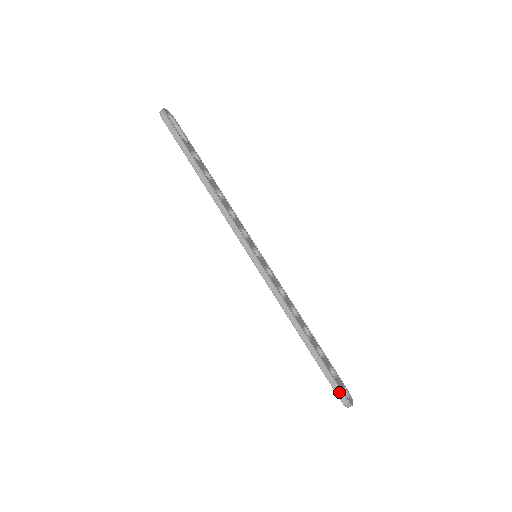
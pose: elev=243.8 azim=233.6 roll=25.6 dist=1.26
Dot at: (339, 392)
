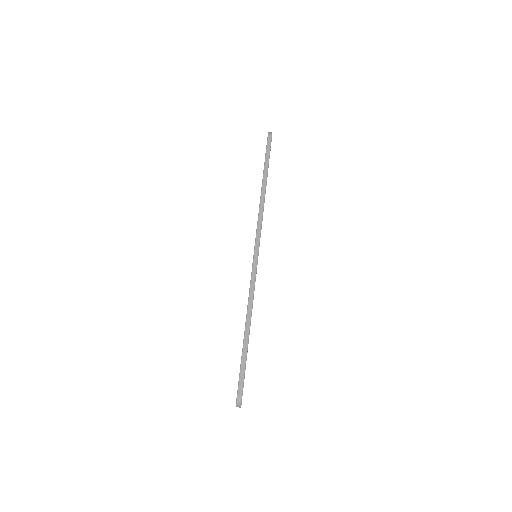
Dot at: (241, 386)
